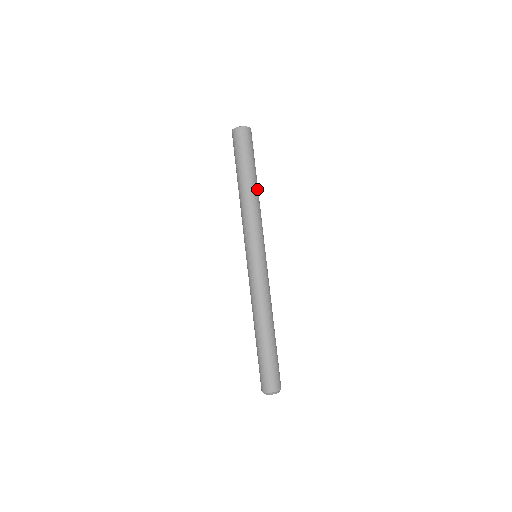
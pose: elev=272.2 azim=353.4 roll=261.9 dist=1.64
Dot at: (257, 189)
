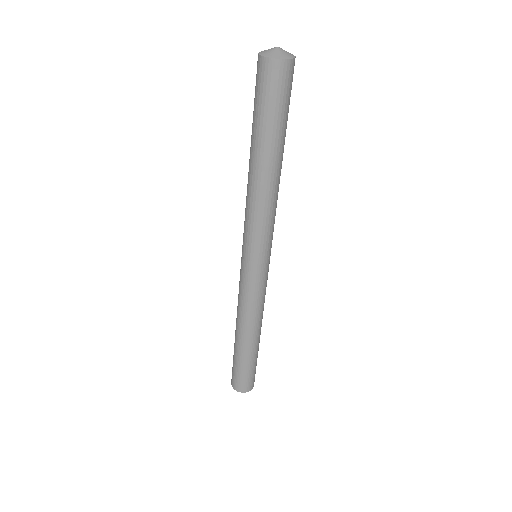
Dot at: (273, 173)
